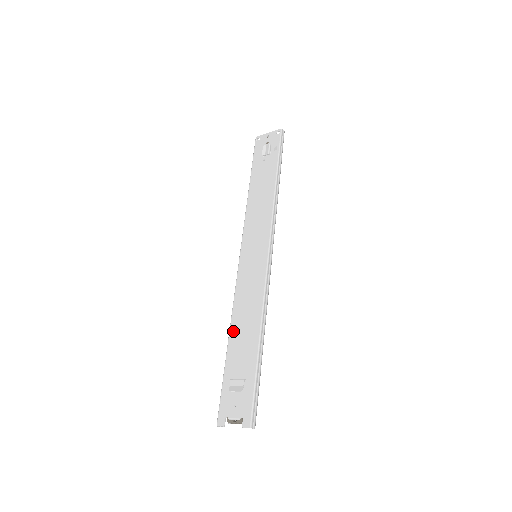
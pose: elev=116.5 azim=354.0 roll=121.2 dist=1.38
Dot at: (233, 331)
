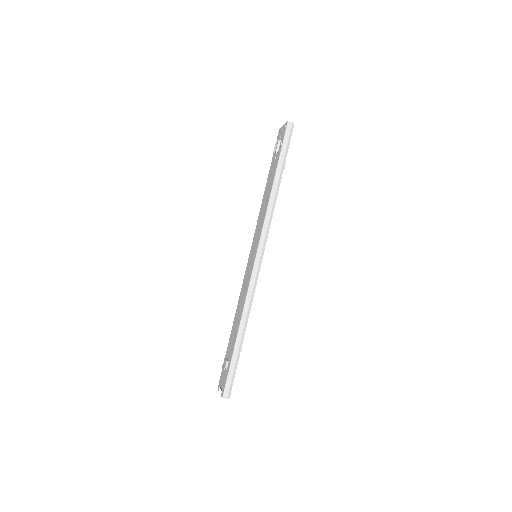
Dot at: (234, 320)
